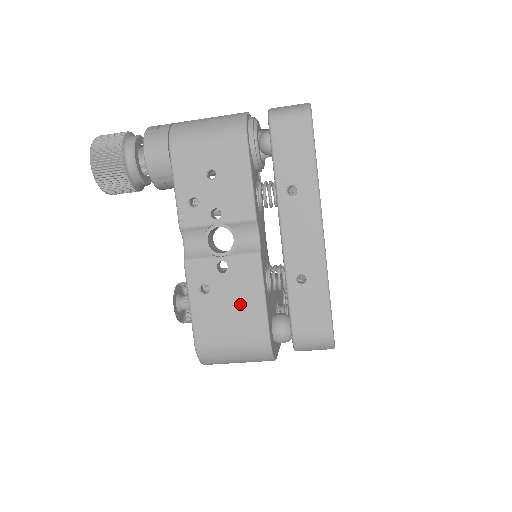
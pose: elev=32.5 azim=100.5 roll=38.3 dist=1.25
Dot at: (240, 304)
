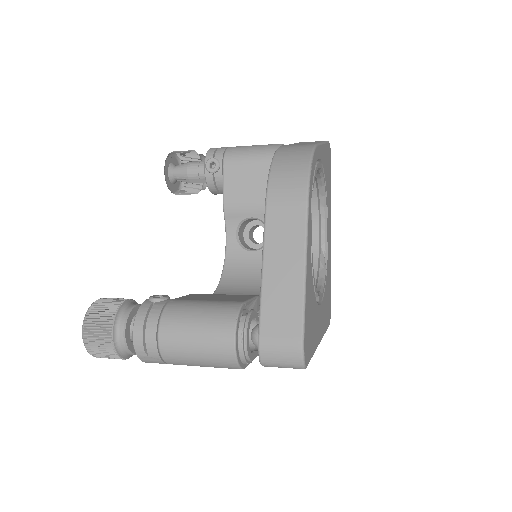
Dot at: occluded
